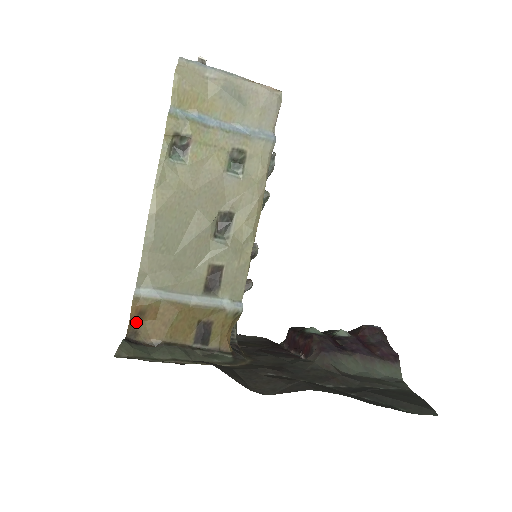
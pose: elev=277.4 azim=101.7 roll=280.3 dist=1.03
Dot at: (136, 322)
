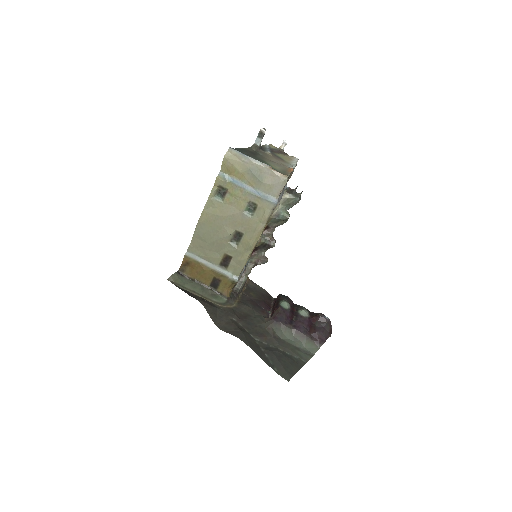
Dot at: (185, 266)
